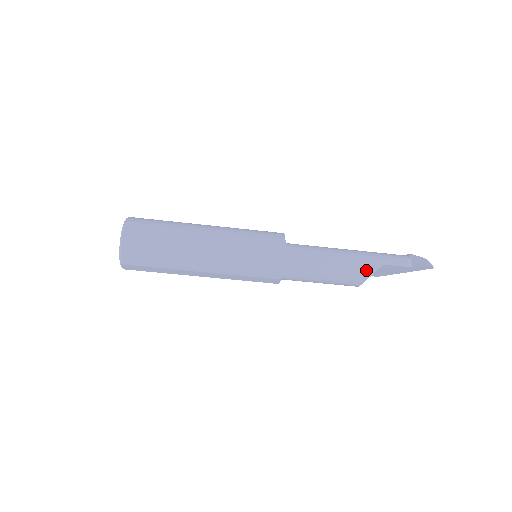
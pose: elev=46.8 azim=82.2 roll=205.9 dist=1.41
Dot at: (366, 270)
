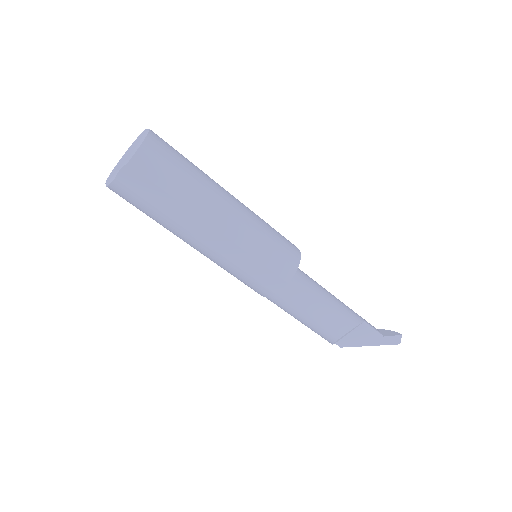
Dot at: (353, 318)
